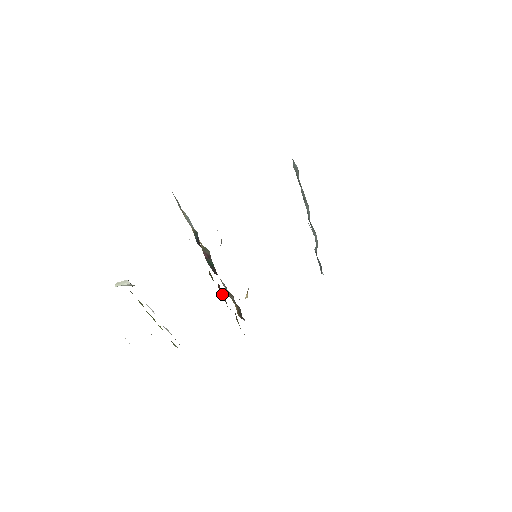
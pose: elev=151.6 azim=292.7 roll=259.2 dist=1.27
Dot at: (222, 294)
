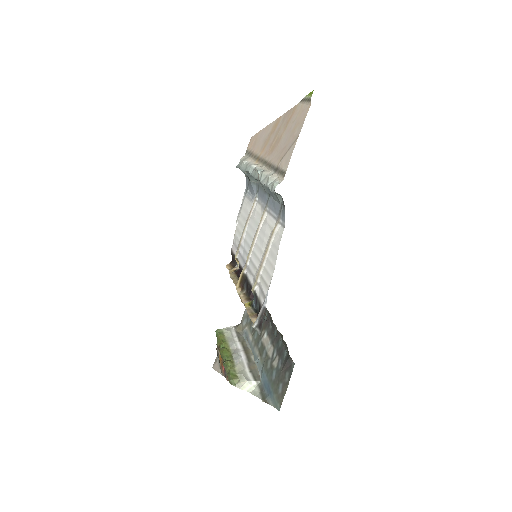
Dot at: occluded
